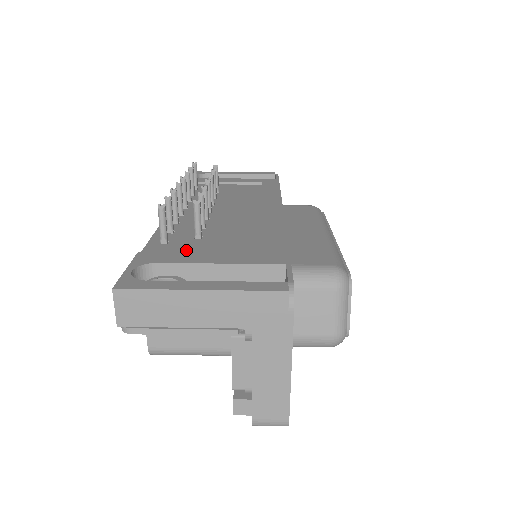
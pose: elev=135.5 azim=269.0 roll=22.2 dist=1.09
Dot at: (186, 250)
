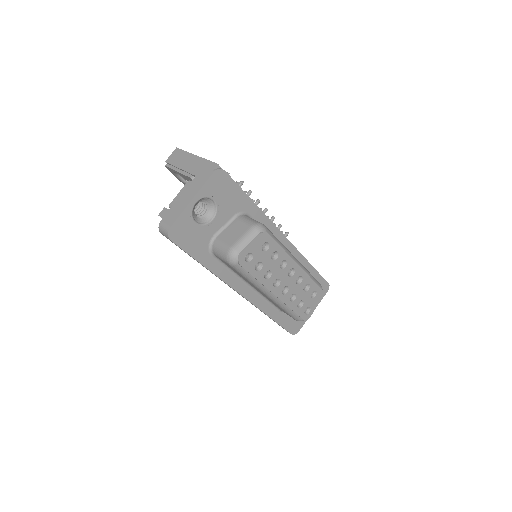
Dot at: occluded
